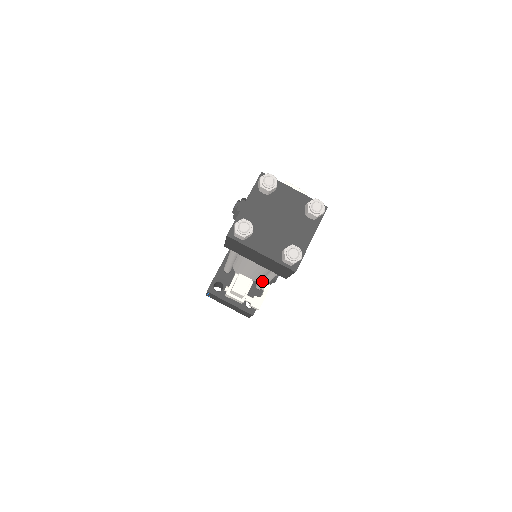
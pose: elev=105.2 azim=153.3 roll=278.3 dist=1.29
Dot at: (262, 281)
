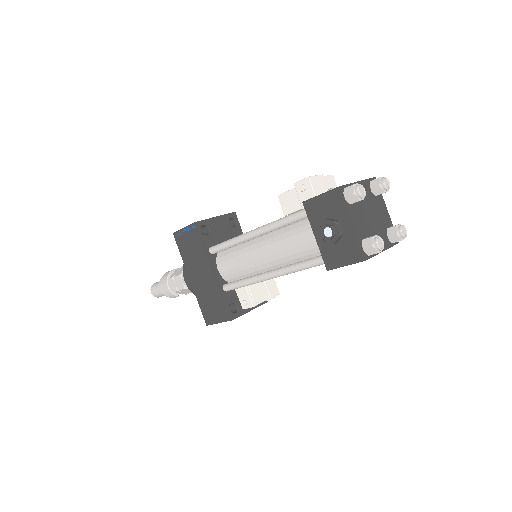
Dot at: occluded
